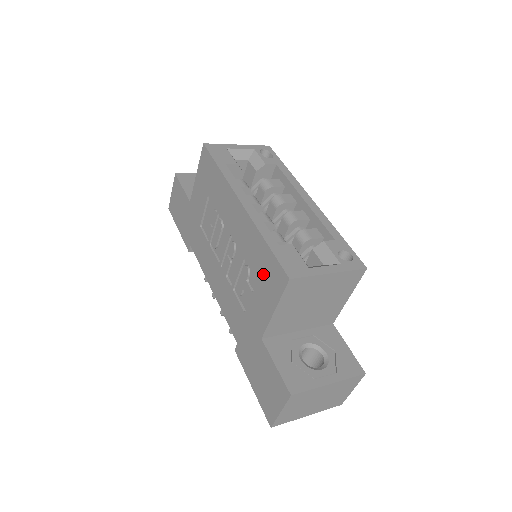
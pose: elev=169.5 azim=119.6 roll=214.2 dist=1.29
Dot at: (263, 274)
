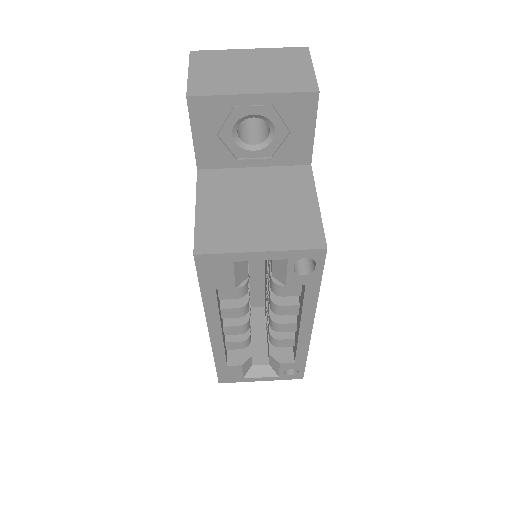
Dot at: occluded
